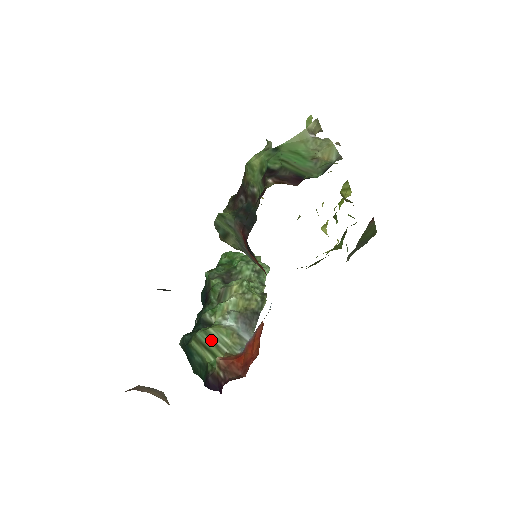
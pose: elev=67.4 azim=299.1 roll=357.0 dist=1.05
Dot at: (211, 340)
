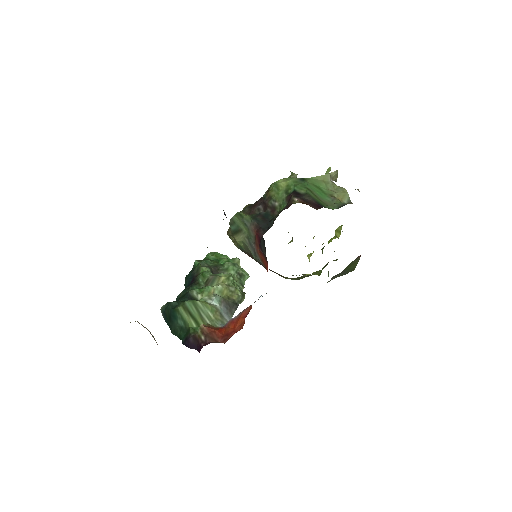
Dot at: (197, 310)
